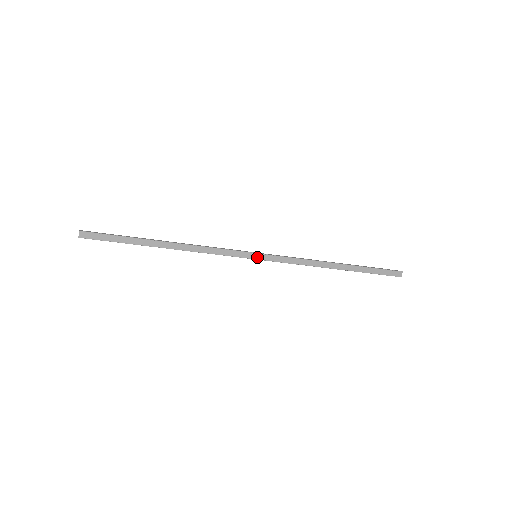
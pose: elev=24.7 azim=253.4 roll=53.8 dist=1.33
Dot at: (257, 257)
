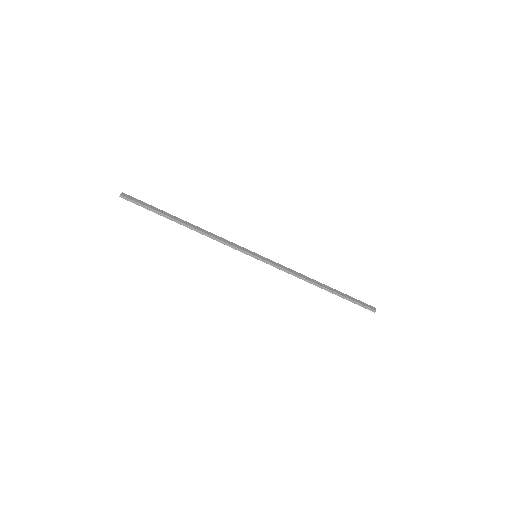
Dot at: (257, 256)
